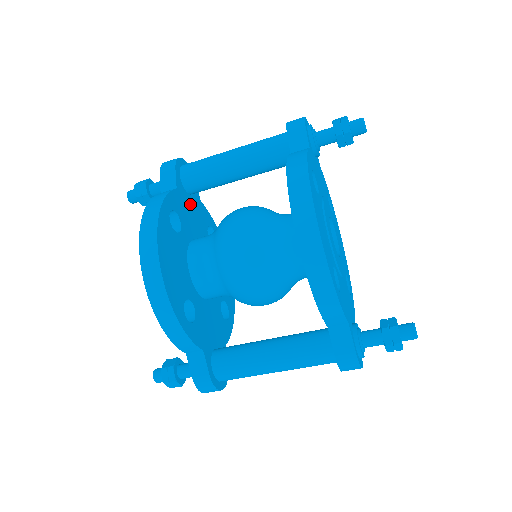
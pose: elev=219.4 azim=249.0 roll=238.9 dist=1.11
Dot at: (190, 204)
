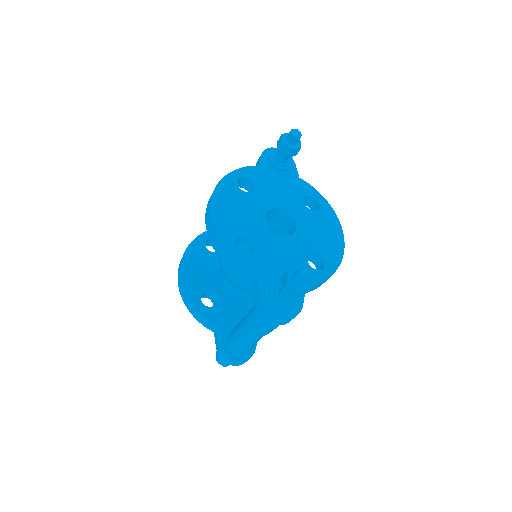
Dot at: occluded
